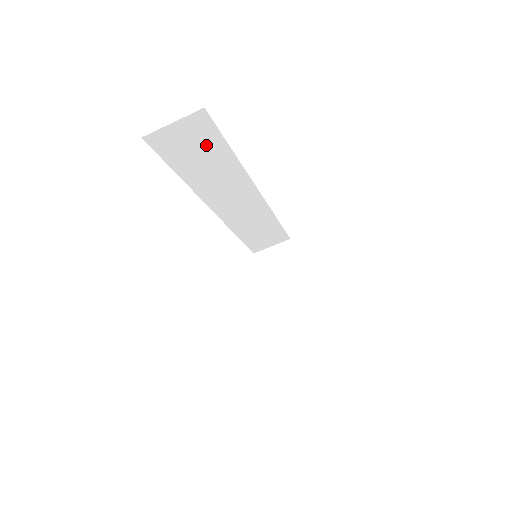
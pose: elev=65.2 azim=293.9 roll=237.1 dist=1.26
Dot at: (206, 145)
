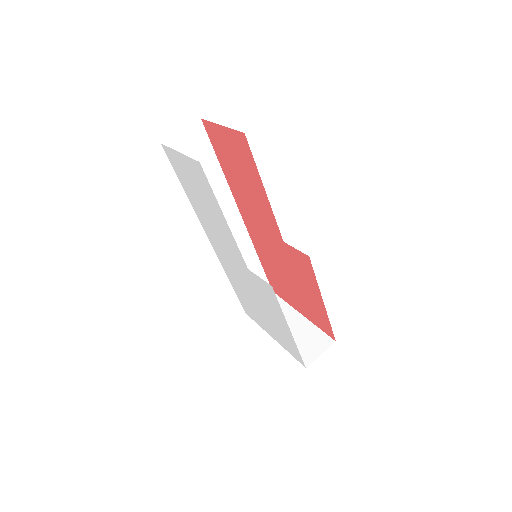
Dot at: (203, 157)
